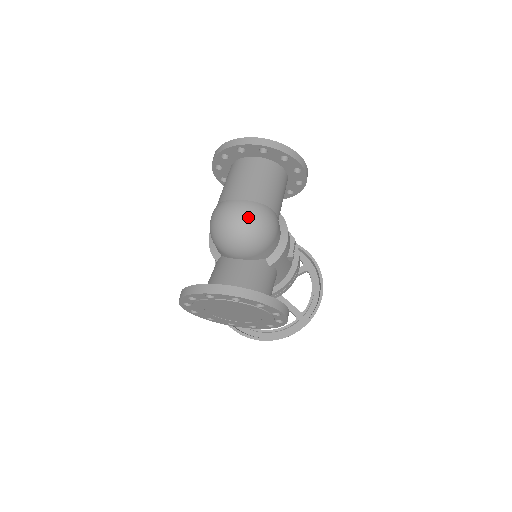
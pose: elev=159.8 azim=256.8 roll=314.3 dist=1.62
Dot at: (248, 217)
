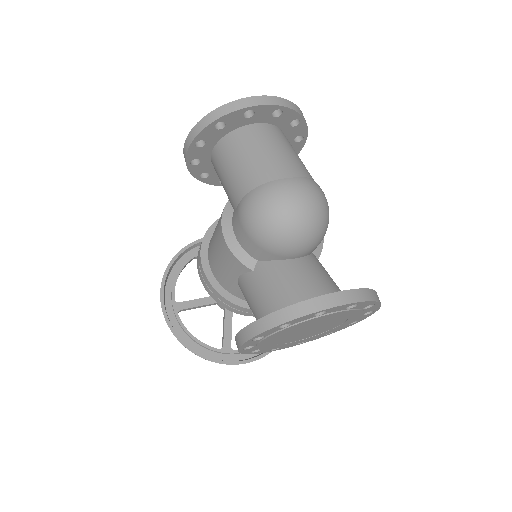
Dot at: (315, 198)
